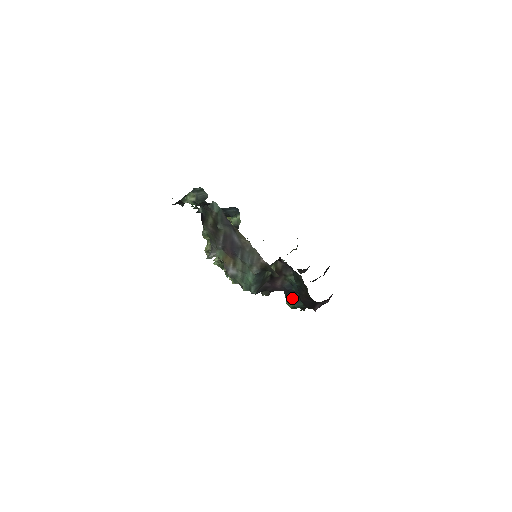
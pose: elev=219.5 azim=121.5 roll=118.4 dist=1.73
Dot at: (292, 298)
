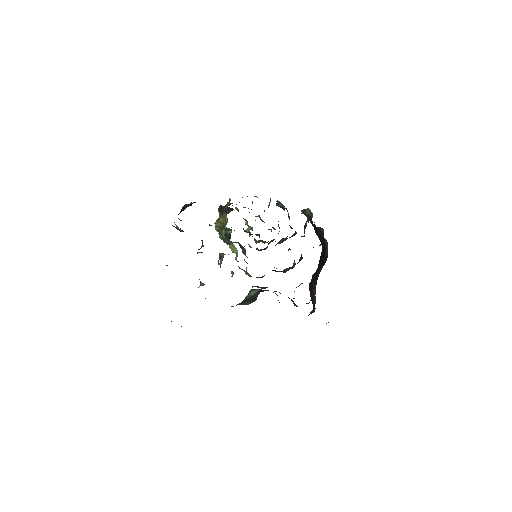
Dot at: occluded
